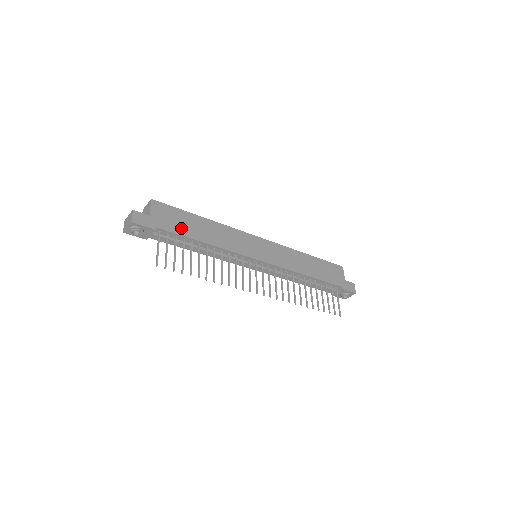
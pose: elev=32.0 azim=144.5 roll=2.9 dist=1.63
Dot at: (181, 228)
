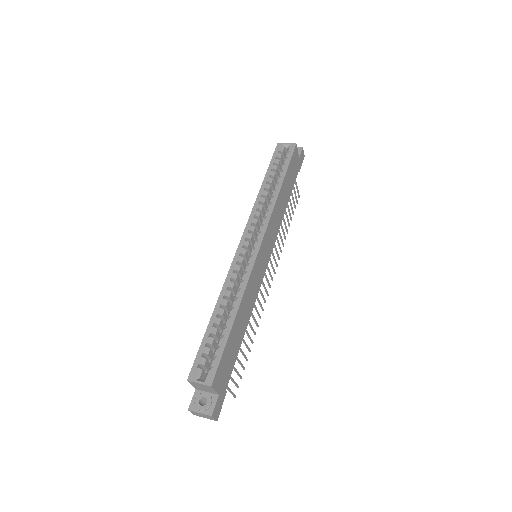
Dot at: (233, 357)
